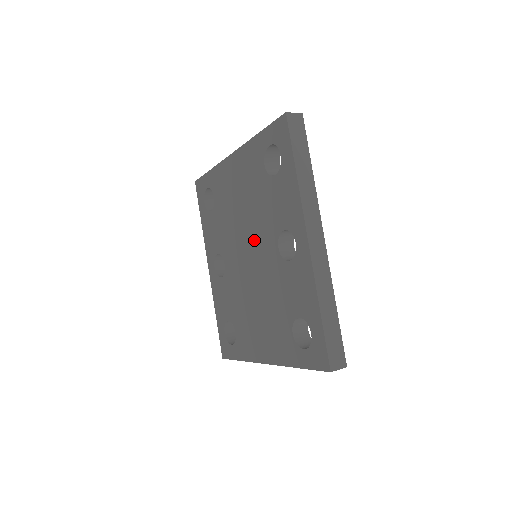
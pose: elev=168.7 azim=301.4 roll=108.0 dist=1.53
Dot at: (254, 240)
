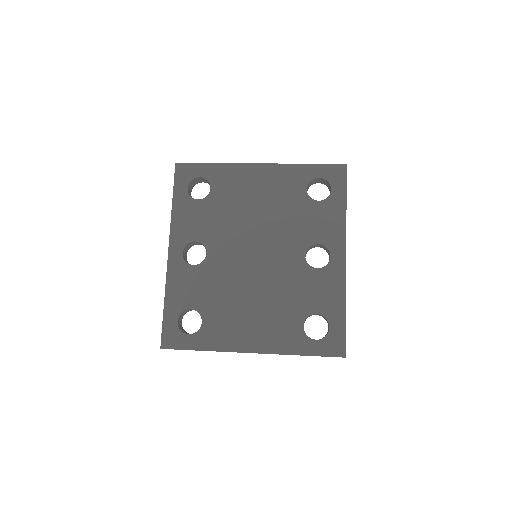
Dot at: (270, 242)
